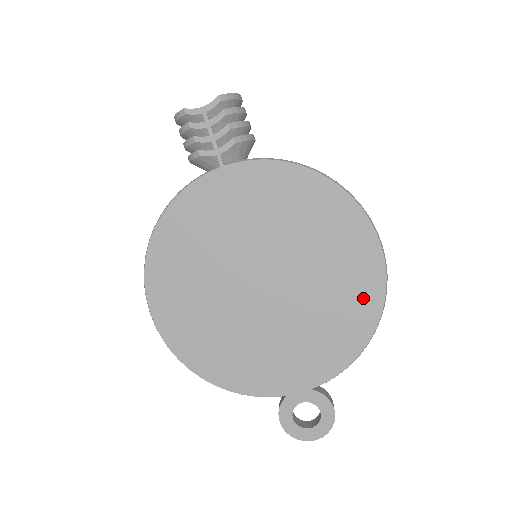
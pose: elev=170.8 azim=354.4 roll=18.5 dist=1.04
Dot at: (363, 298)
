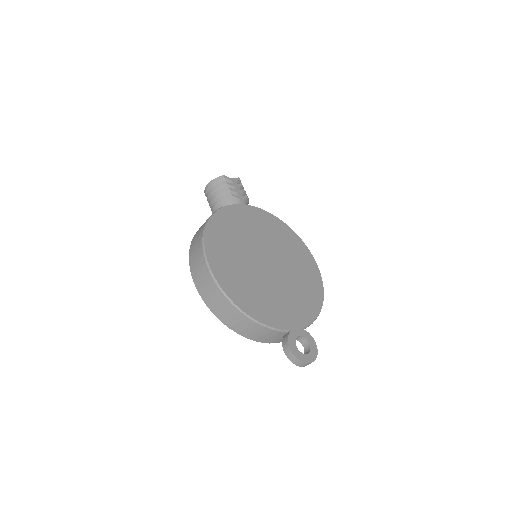
Dot at: (314, 283)
